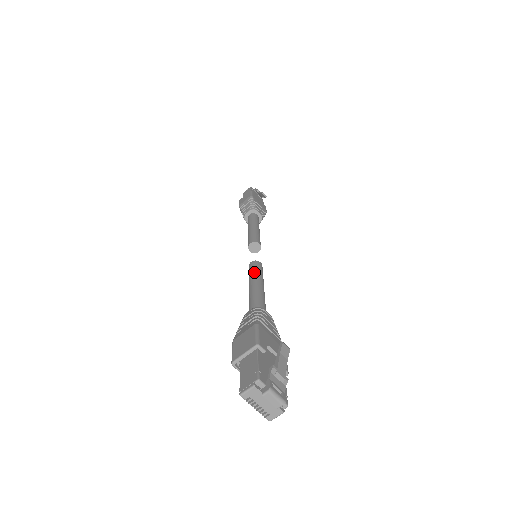
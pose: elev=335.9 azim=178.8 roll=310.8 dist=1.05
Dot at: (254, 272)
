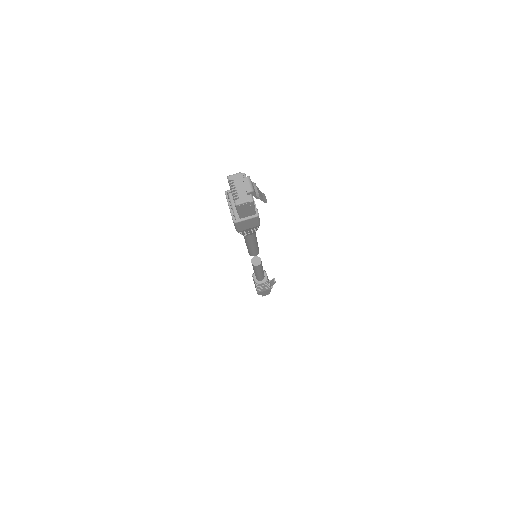
Dot at: occluded
